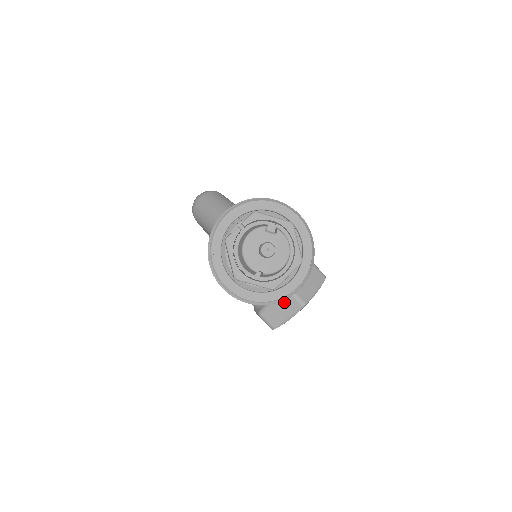
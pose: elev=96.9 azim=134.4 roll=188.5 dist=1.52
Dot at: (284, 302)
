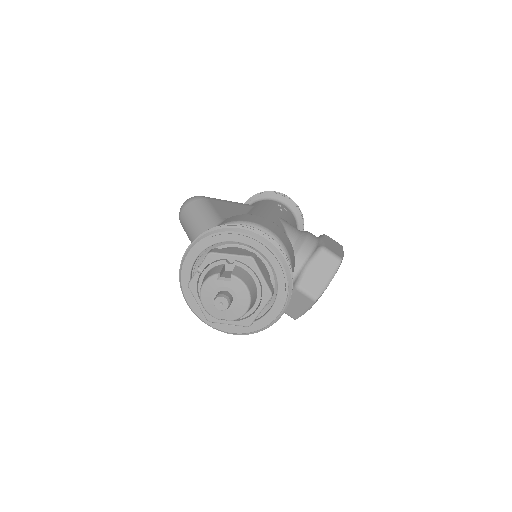
Dot at: (295, 298)
